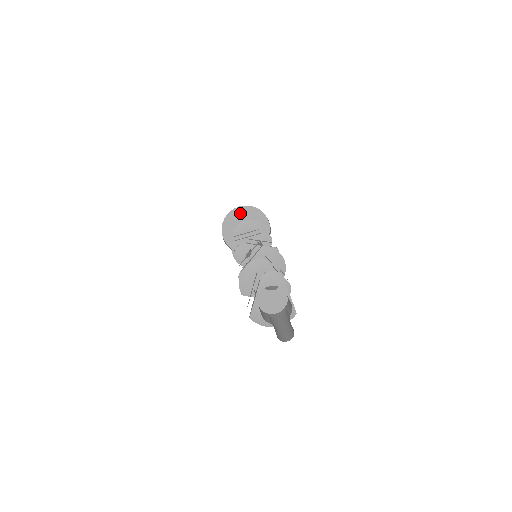
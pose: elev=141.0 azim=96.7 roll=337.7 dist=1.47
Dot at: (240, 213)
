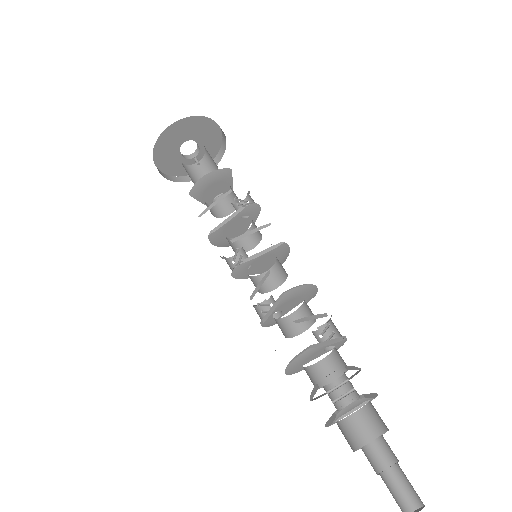
Dot at: (171, 134)
